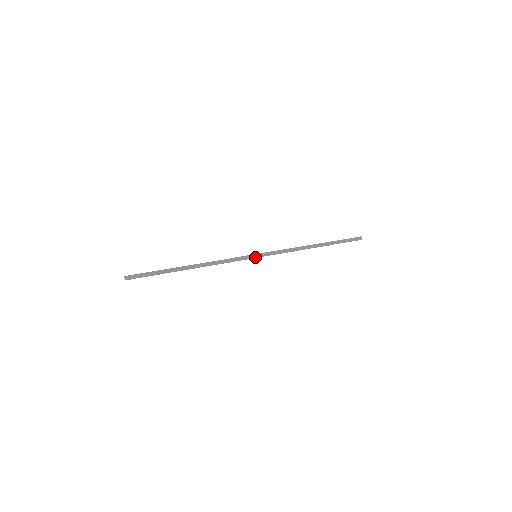
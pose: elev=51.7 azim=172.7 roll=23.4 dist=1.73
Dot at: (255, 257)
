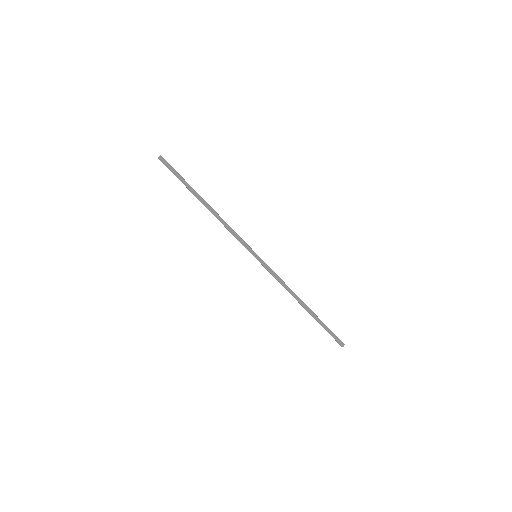
Dot at: (255, 255)
